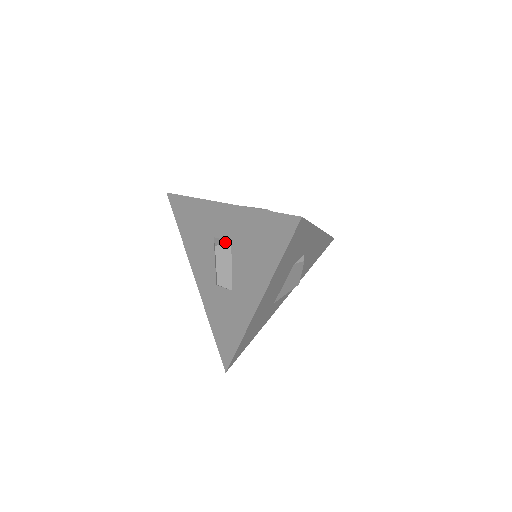
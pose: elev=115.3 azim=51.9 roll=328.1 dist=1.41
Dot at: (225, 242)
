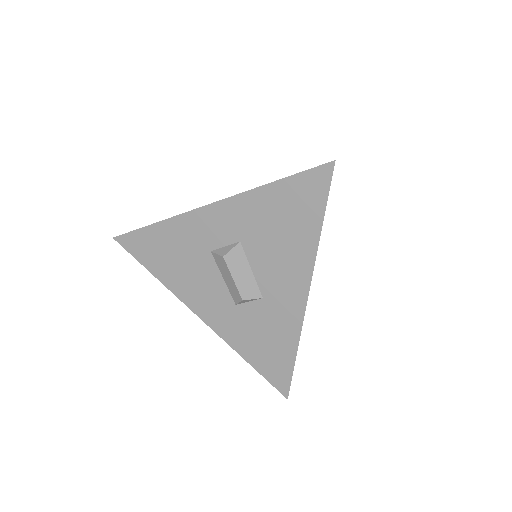
Dot at: (233, 246)
